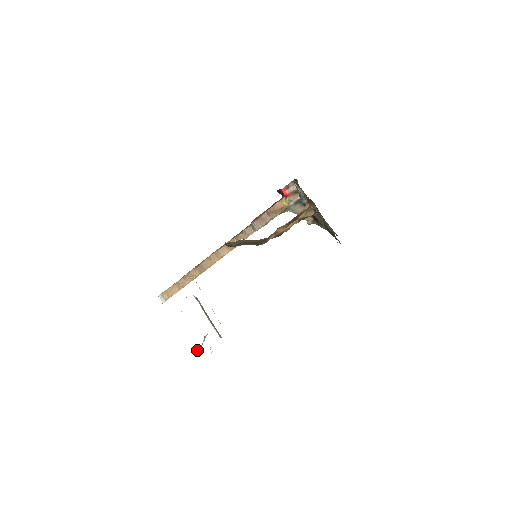
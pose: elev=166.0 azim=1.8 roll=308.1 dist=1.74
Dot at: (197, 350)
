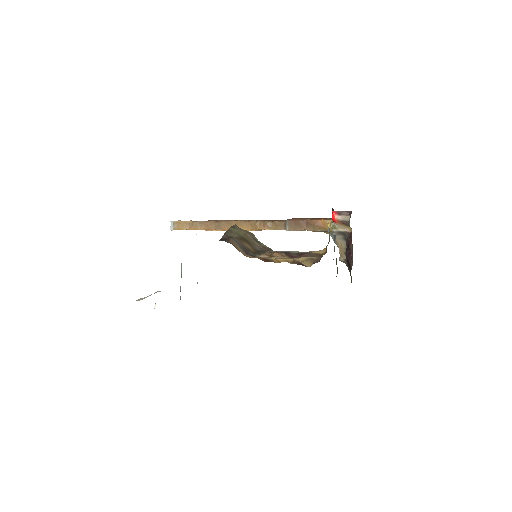
Dot at: occluded
